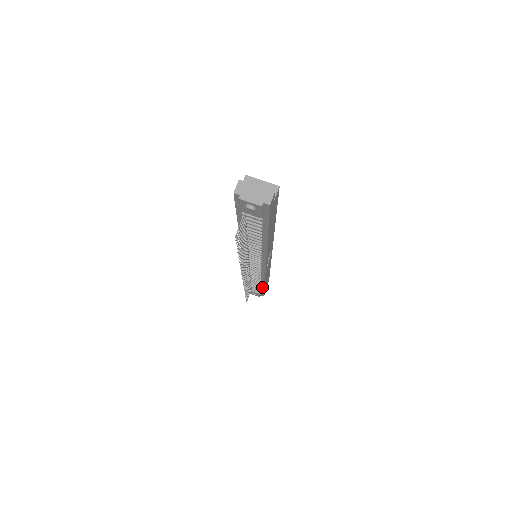
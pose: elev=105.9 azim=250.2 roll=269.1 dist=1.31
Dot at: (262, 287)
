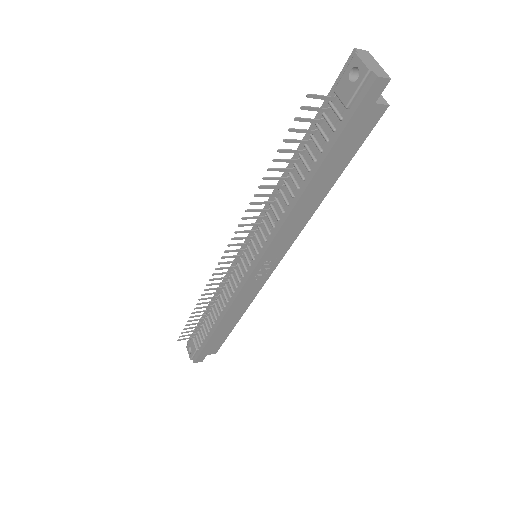
Dot at: (211, 333)
